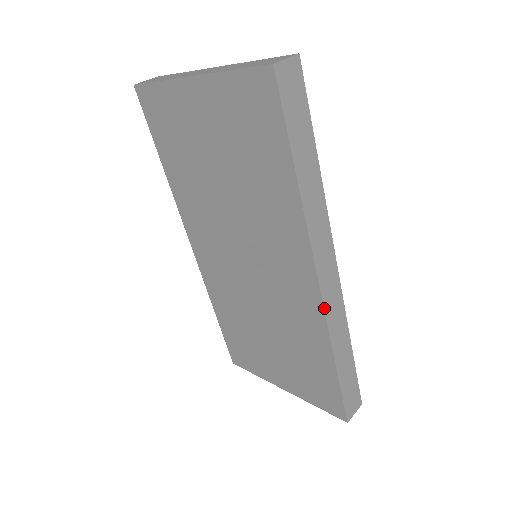
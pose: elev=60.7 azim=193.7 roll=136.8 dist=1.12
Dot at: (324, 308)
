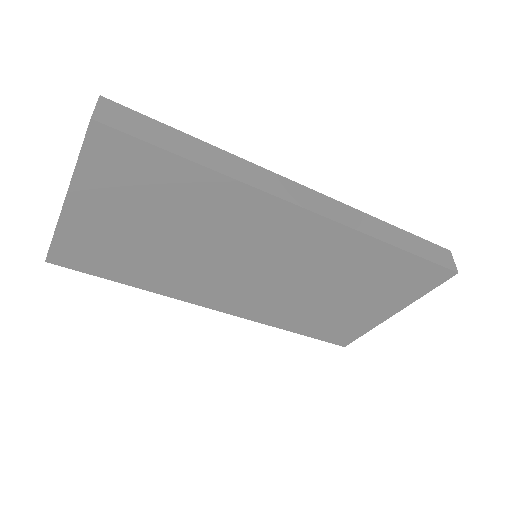
Dot at: (335, 221)
